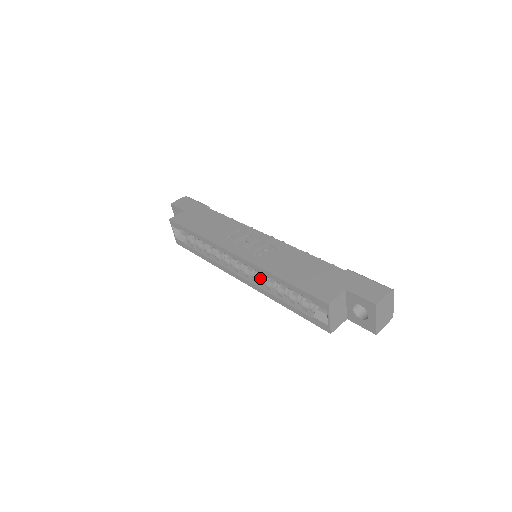
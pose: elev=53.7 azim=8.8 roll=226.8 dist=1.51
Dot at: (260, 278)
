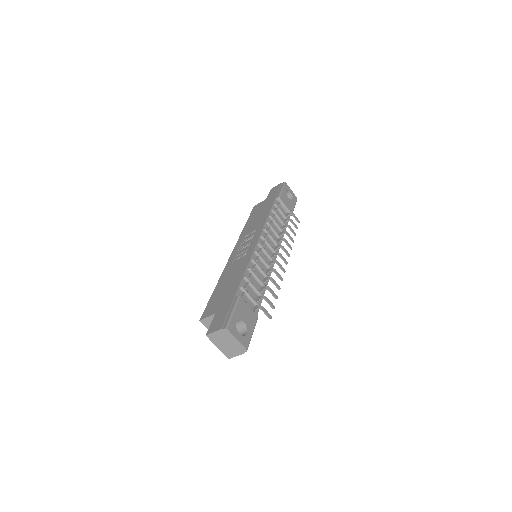
Dot at: occluded
